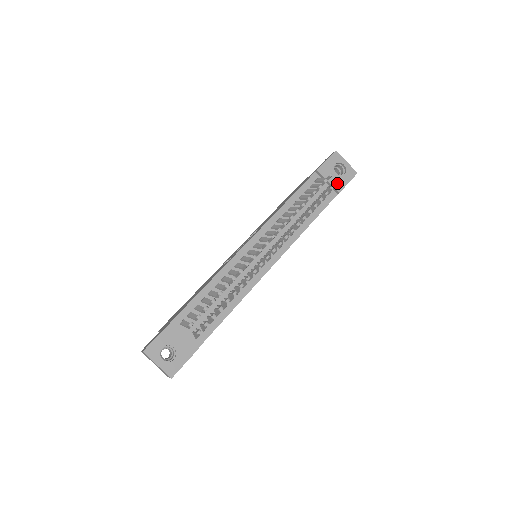
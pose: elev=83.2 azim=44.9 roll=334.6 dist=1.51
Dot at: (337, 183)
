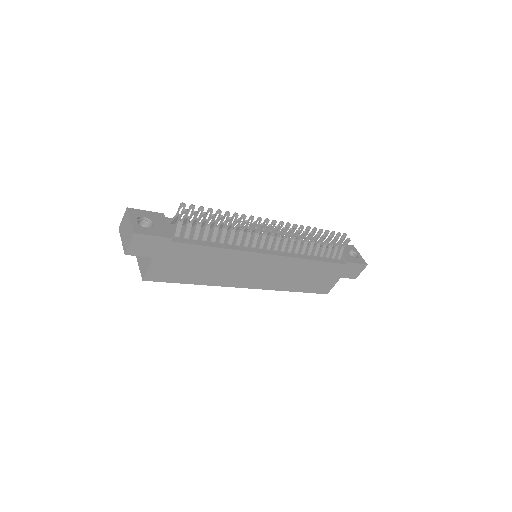
Dot at: (348, 257)
